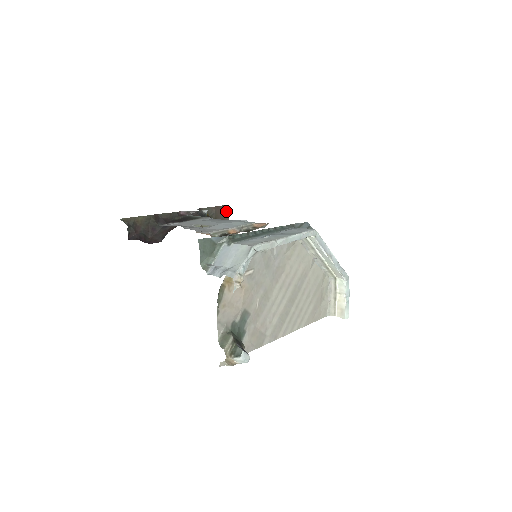
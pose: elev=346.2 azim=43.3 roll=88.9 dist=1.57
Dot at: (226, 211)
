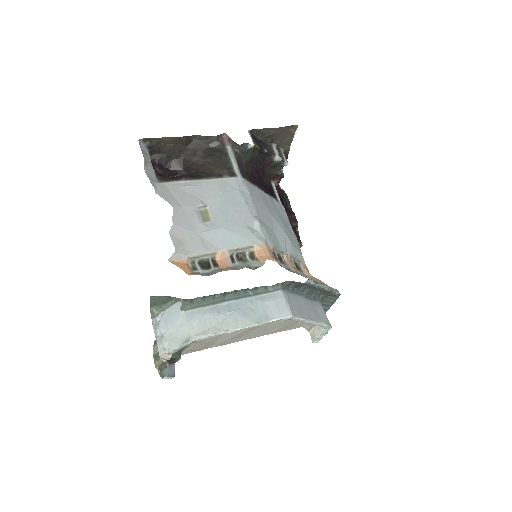
Dot at: (292, 130)
